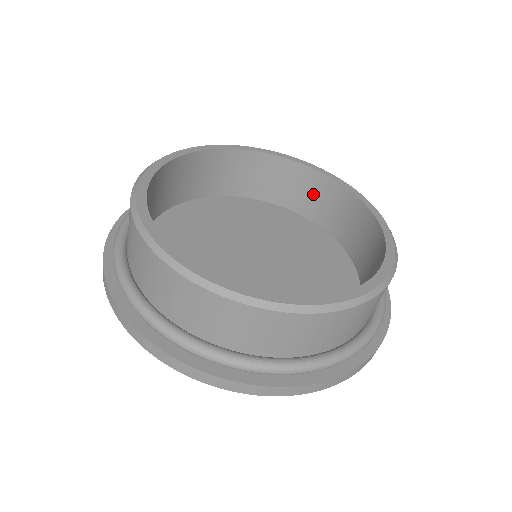
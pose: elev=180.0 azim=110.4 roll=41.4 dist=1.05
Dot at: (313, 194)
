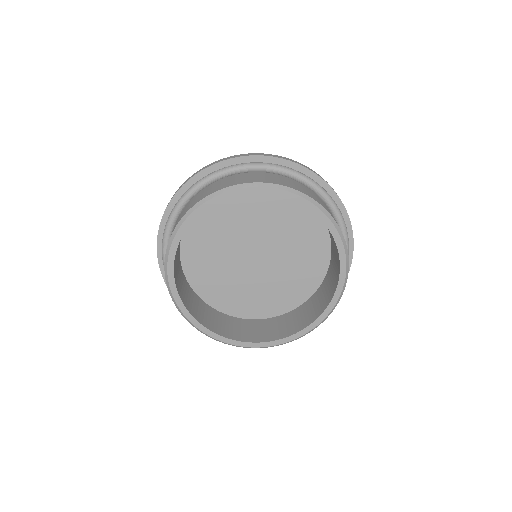
Dot at: occluded
